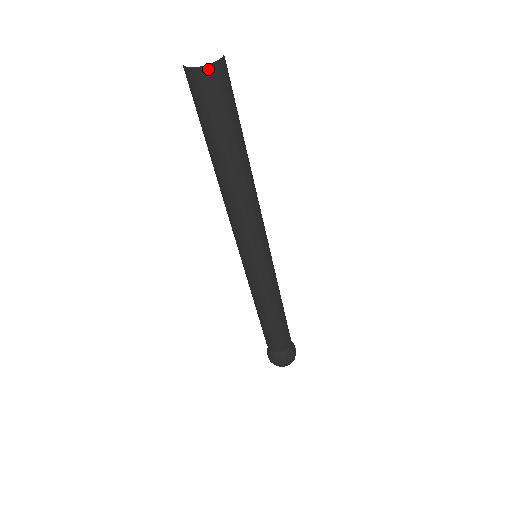
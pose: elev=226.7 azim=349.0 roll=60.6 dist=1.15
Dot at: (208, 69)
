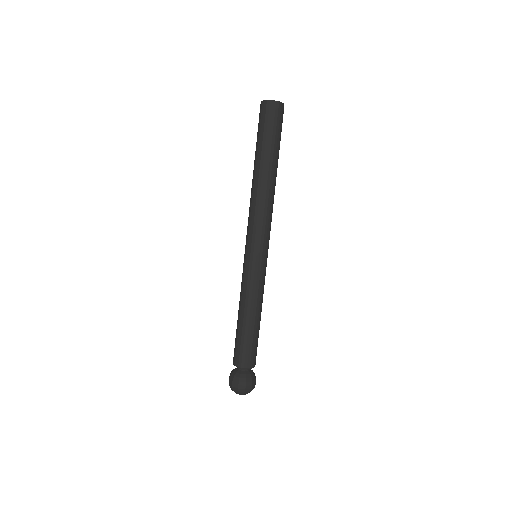
Dot at: (267, 102)
